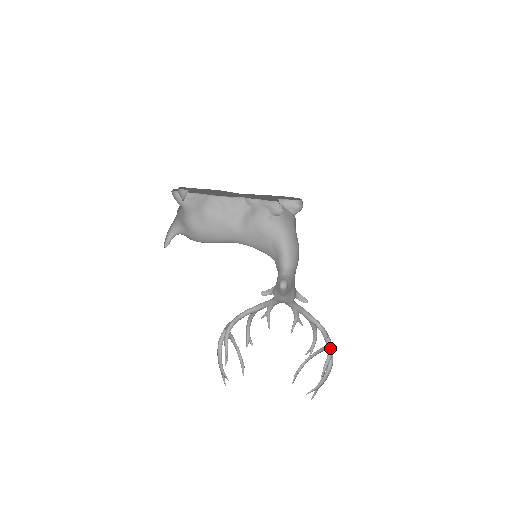
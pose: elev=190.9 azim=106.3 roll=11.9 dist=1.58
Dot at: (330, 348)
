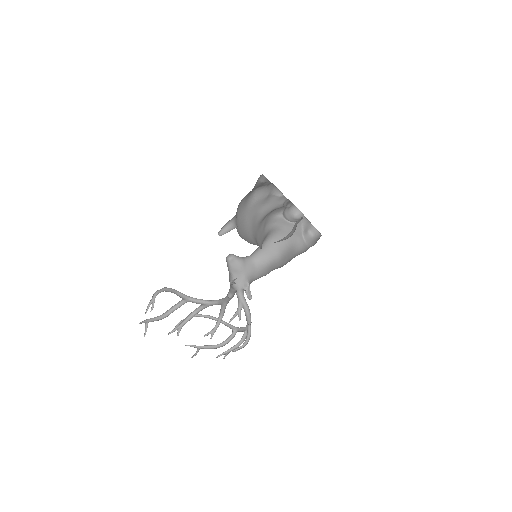
Dot at: (241, 340)
